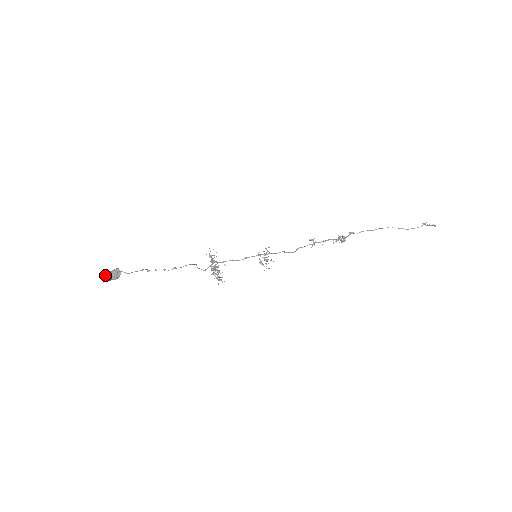
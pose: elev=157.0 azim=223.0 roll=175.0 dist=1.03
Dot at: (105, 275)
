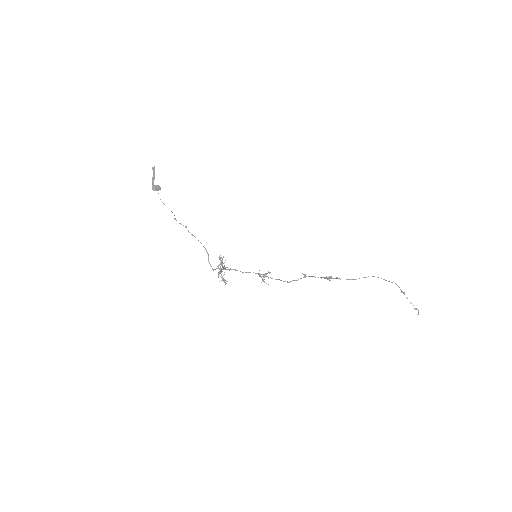
Dot at: (154, 167)
